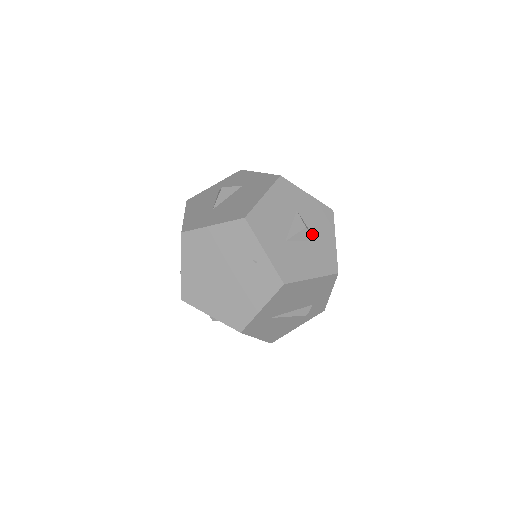
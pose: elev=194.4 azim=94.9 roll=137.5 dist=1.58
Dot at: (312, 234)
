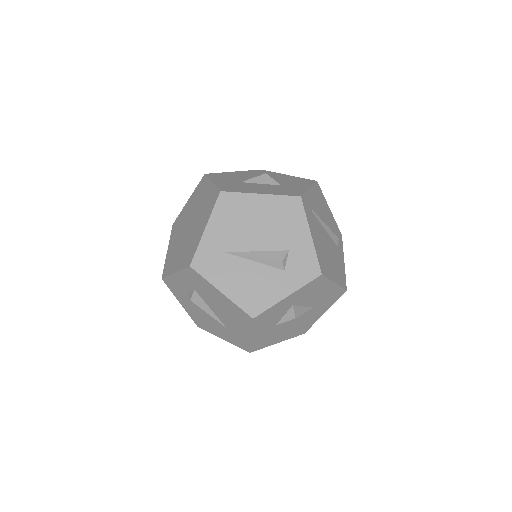
Dot at: (279, 184)
